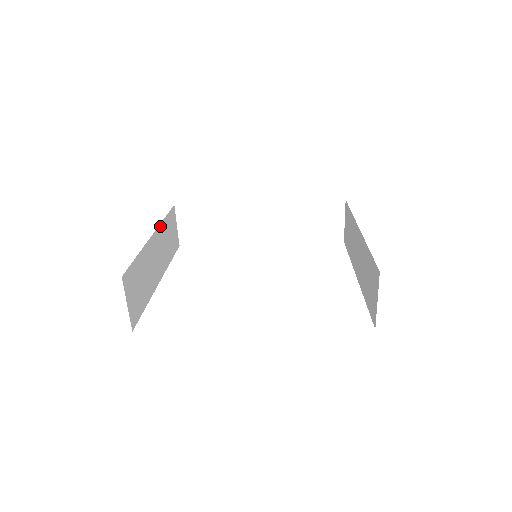
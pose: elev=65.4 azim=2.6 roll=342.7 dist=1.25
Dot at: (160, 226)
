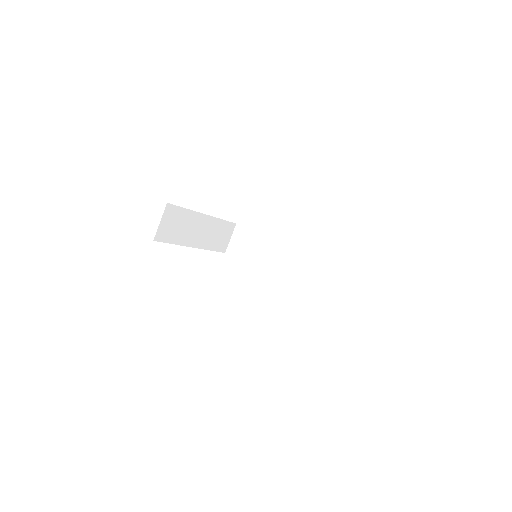
Dot at: (215, 219)
